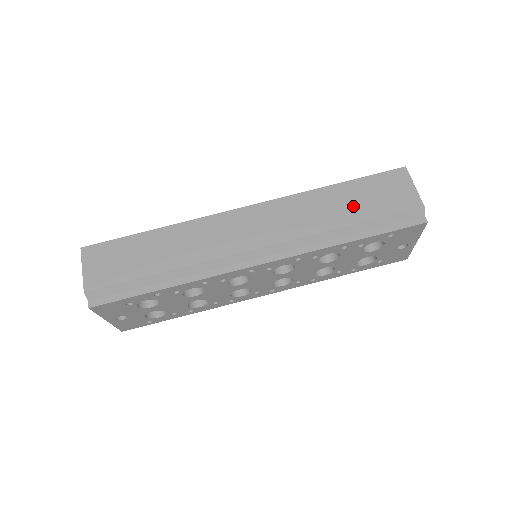
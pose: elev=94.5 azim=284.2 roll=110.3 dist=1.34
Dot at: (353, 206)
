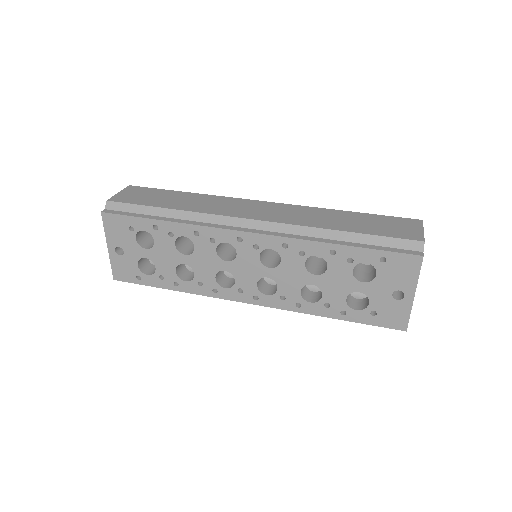
Dot at: (356, 224)
